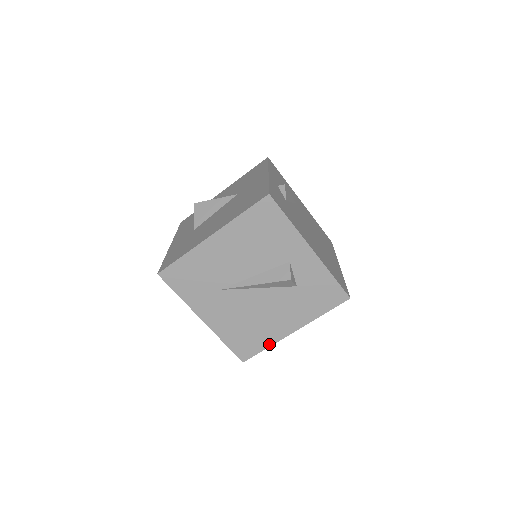
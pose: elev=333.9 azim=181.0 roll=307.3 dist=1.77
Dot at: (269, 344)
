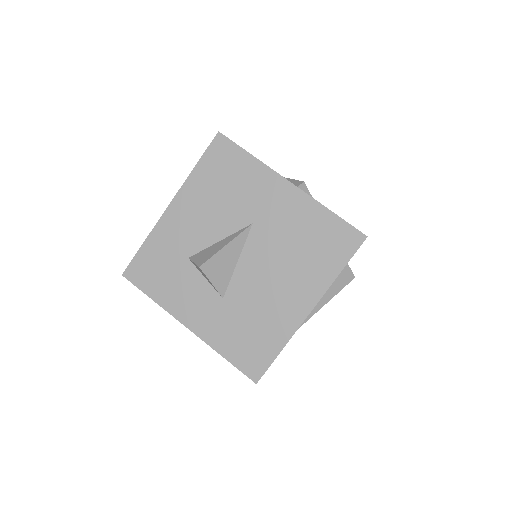
Dot at: occluded
